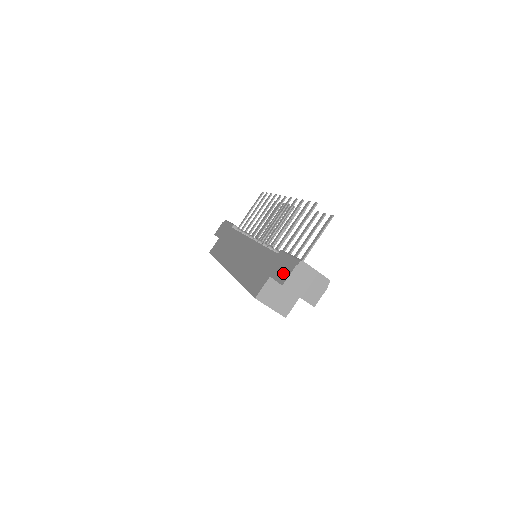
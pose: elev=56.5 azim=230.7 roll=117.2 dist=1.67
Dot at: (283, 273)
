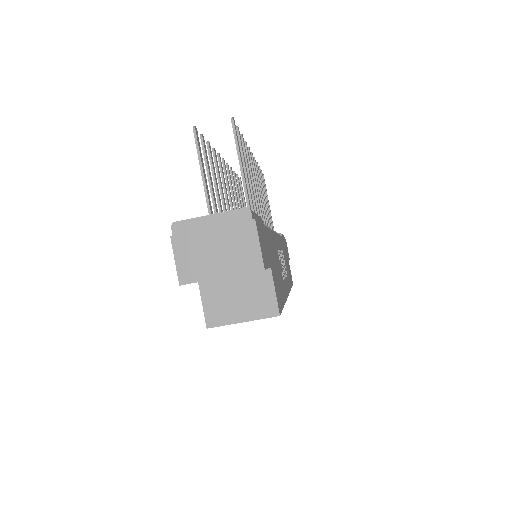
Dot at: occluded
